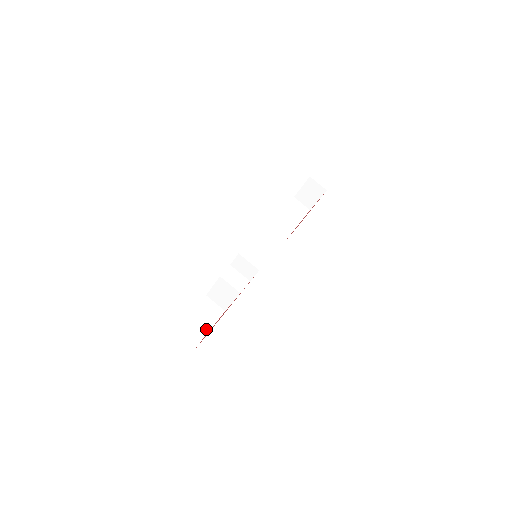
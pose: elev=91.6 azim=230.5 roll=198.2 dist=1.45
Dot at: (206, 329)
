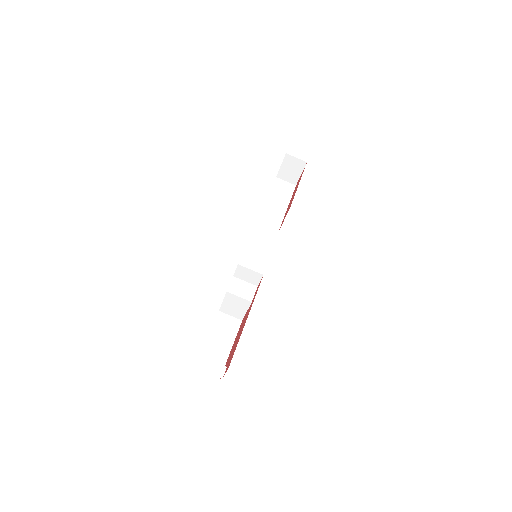
Dot at: (229, 345)
